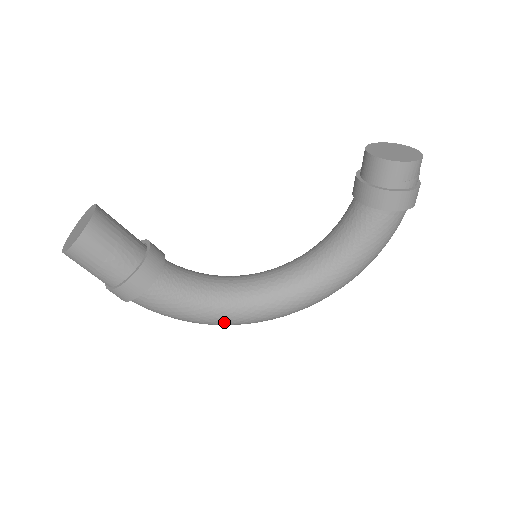
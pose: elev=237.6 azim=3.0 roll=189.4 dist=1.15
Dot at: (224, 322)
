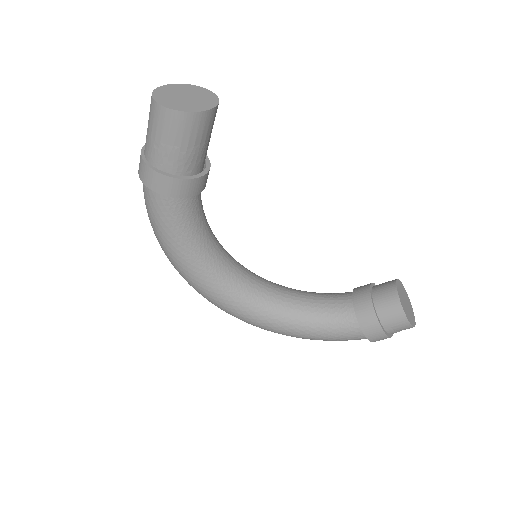
Dot at: (181, 269)
